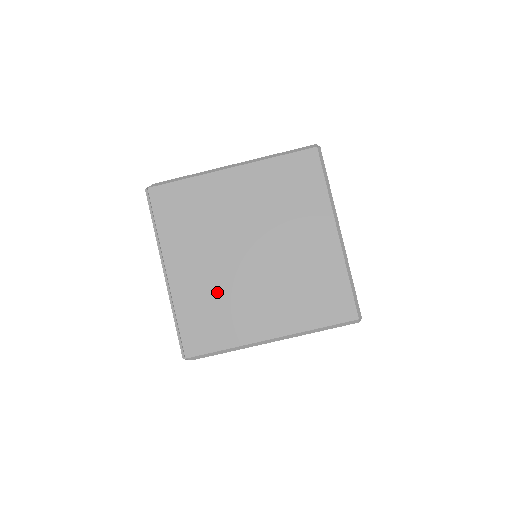
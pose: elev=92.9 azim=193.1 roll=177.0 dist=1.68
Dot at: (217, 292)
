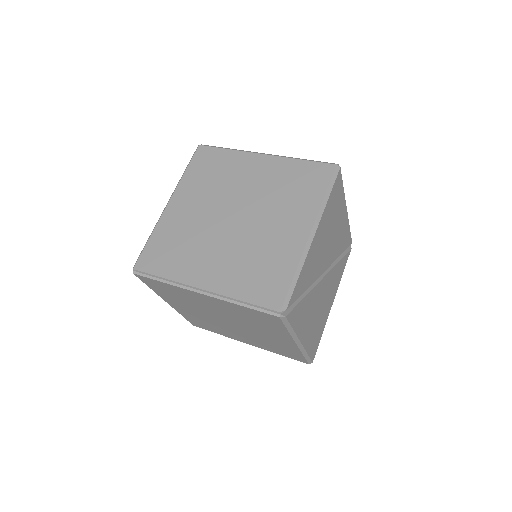
Dot at: (244, 257)
